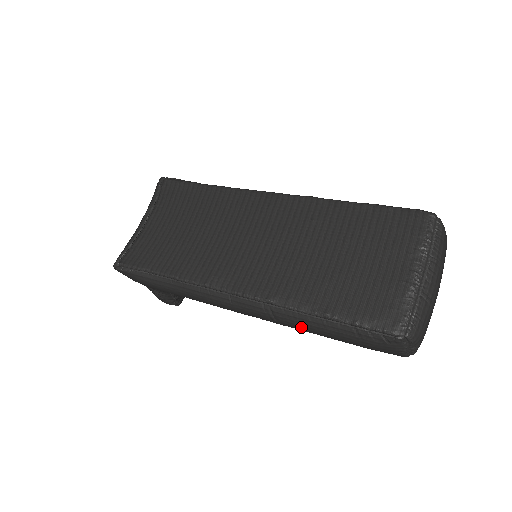
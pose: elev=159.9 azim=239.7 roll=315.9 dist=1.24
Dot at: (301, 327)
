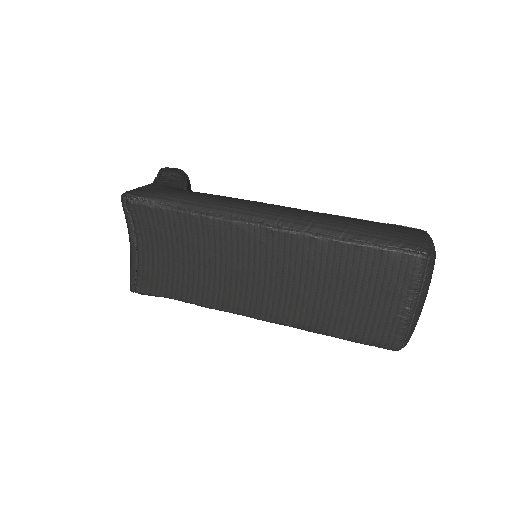
Dot at: occluded
